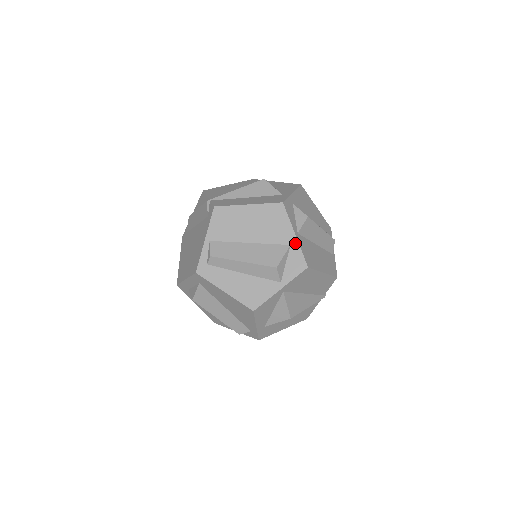
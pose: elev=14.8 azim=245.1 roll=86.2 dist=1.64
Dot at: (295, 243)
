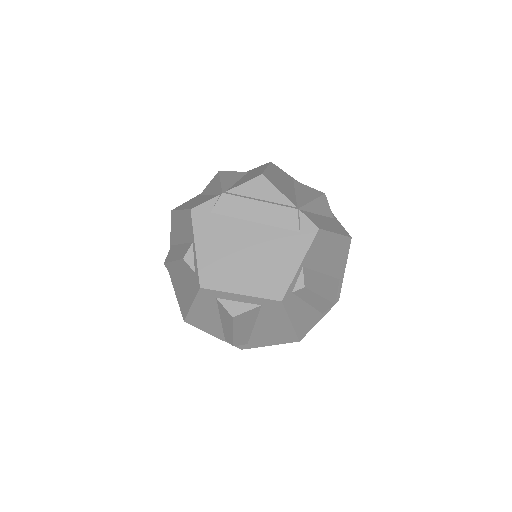
Dot at: (342, 278)
